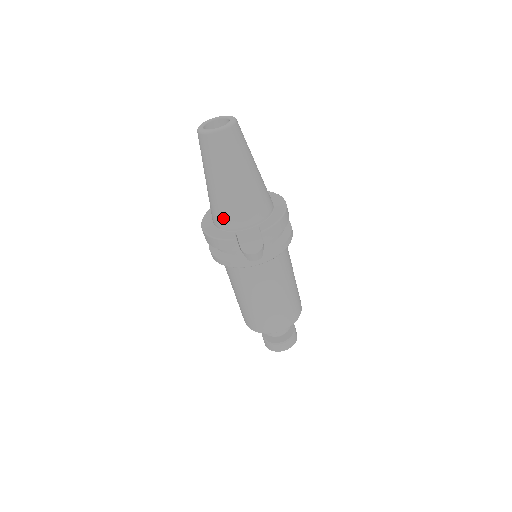
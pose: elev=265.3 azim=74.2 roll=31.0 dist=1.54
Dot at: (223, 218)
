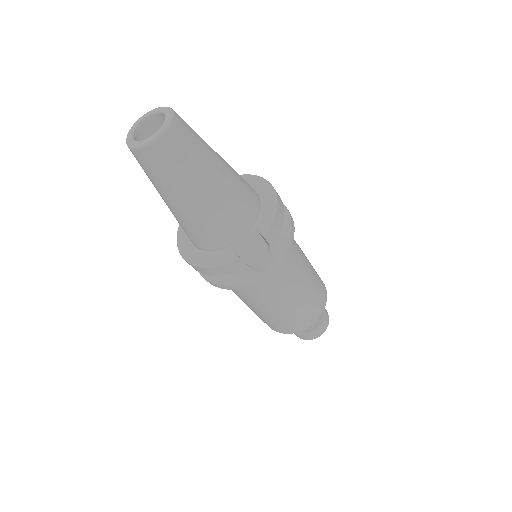
Dot at: (208, 239)
